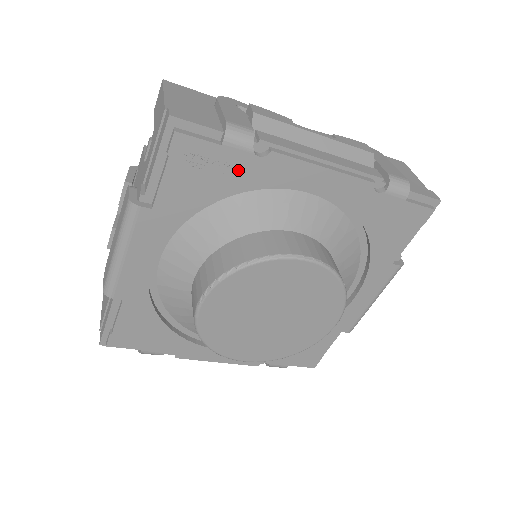
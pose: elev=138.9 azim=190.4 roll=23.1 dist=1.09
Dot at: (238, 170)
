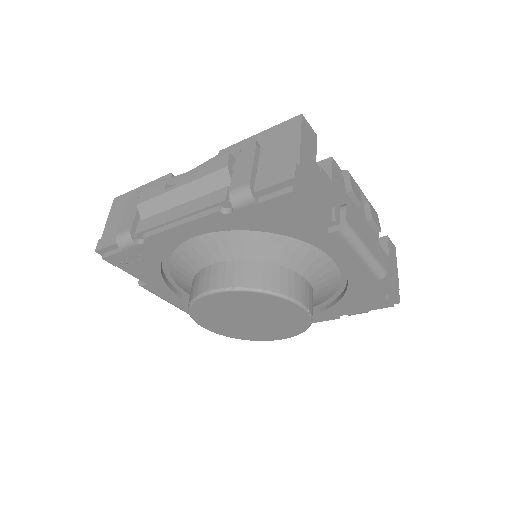
Dot at: (147, 254)
